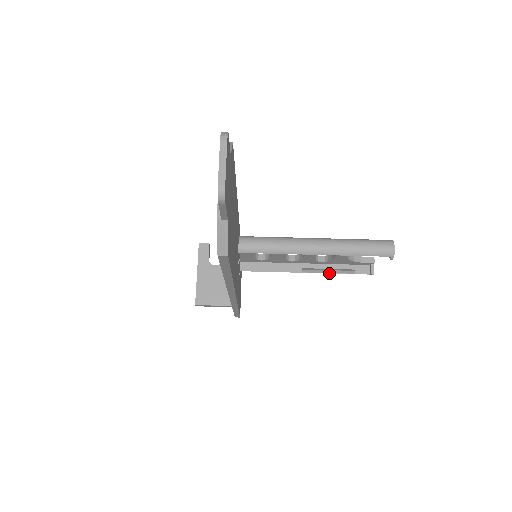
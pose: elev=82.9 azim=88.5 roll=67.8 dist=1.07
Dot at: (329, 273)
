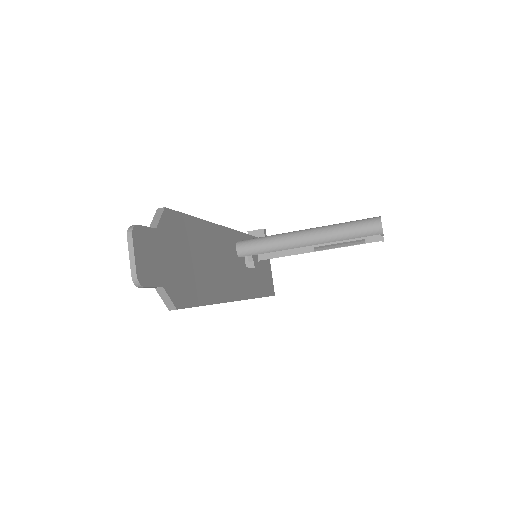
Dot at: (340, 247)
